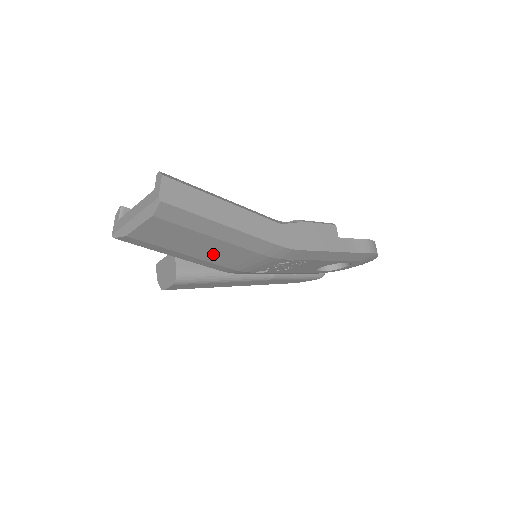
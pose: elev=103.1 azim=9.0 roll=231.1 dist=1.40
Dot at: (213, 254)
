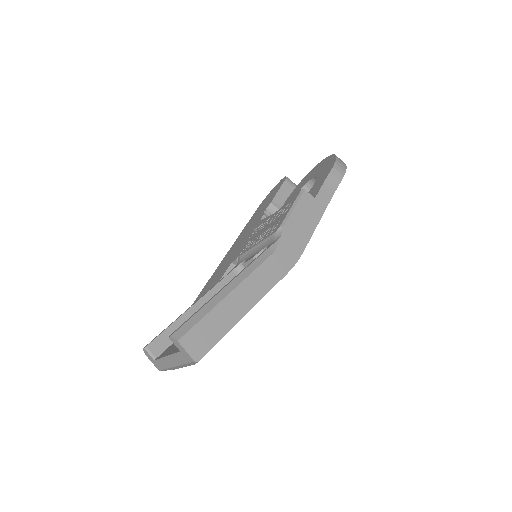
Dot at: occluded
